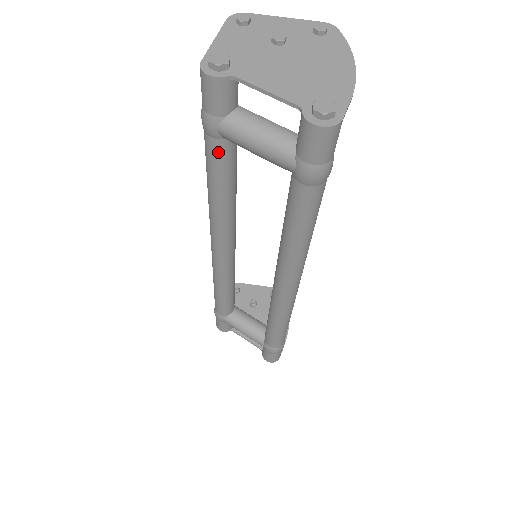
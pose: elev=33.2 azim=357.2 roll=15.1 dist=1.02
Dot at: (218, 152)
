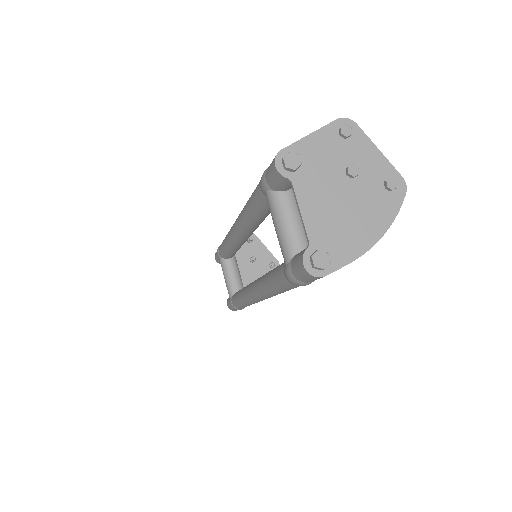
Dot at: (261, 198)
